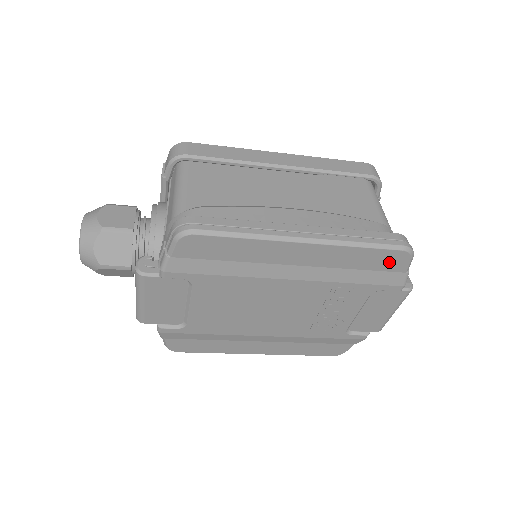
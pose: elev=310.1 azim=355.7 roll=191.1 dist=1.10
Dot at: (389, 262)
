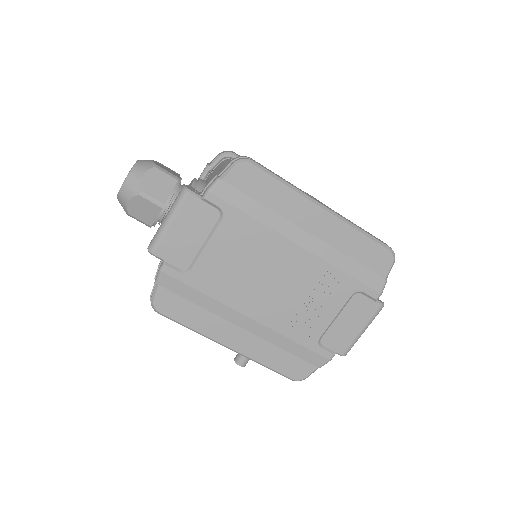
Dot at: (376, 260)
